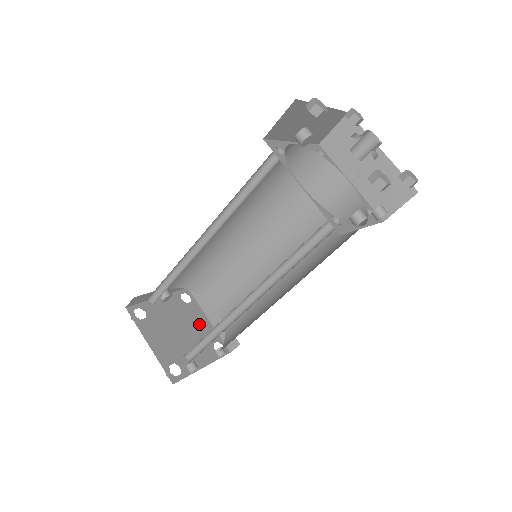
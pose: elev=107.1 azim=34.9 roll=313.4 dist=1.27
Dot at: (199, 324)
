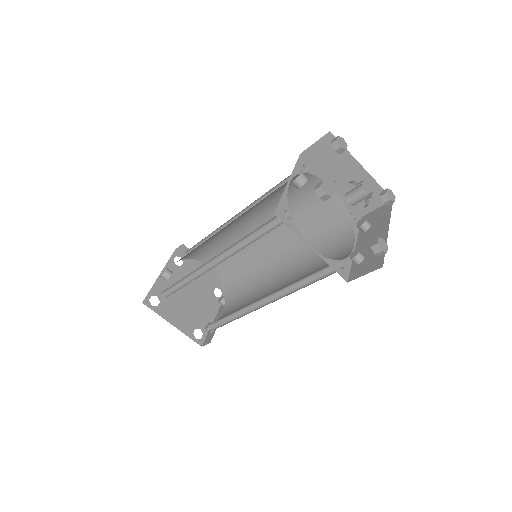
Dot at: (197, 281)
